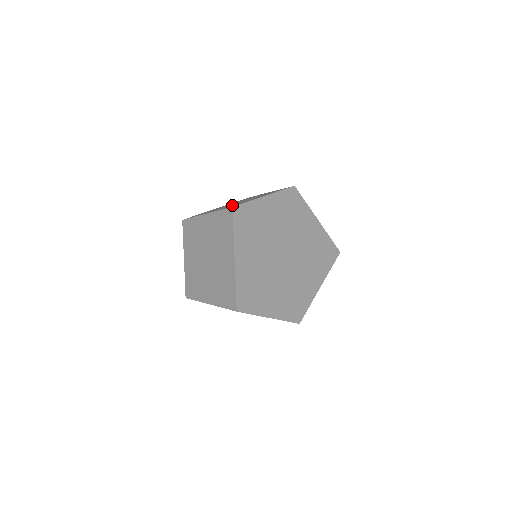
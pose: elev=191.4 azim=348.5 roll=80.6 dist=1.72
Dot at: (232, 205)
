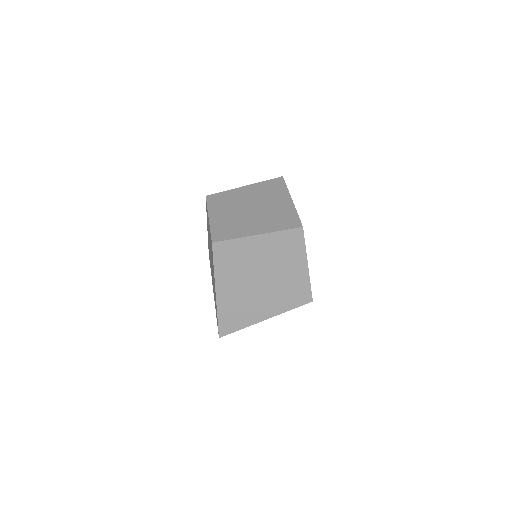
Dot at: occluded
